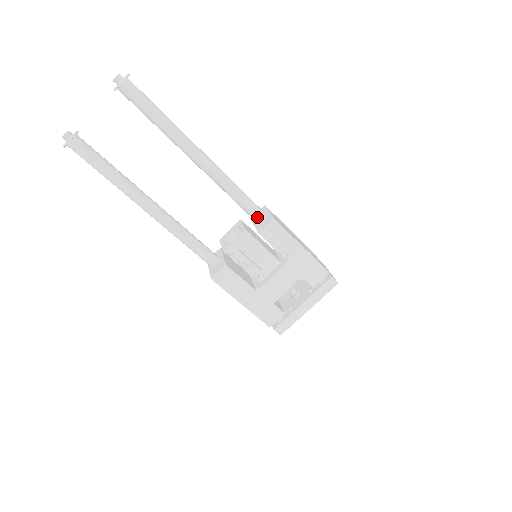
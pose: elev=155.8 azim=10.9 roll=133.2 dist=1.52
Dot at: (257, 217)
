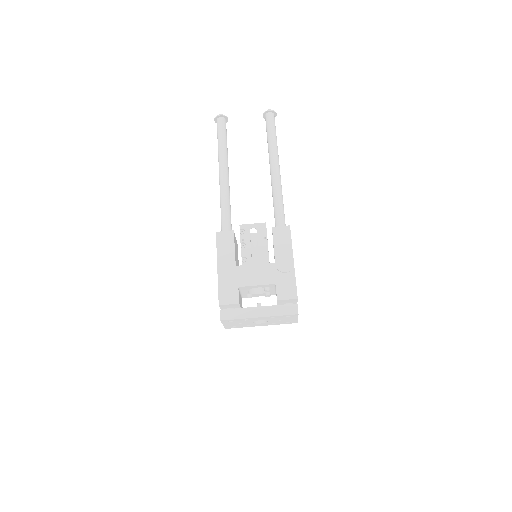
Dot at: occluded
